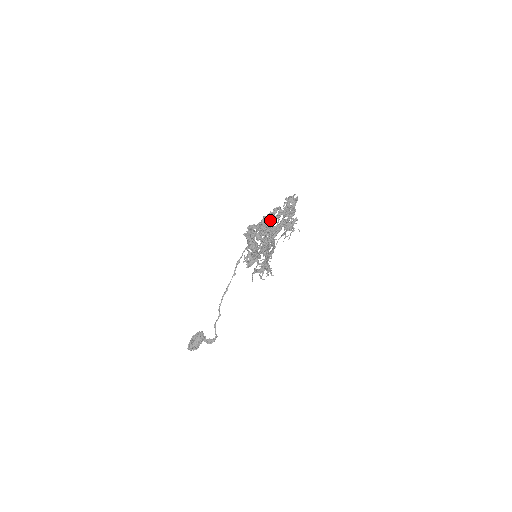
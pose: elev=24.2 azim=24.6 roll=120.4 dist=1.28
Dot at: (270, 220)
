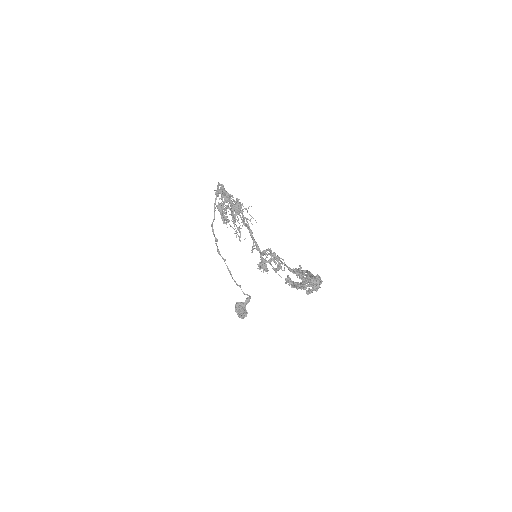
Dot at: (227, 220)
